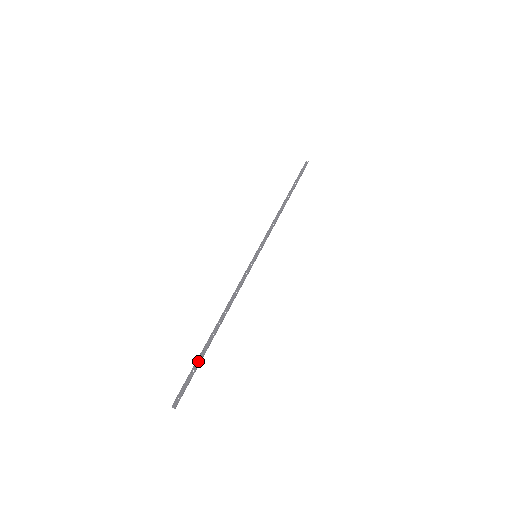
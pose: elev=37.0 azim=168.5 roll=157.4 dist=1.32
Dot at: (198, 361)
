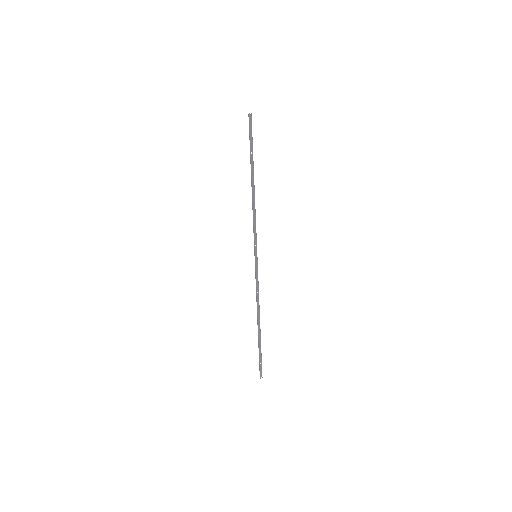
Dot at: (259, 348)
